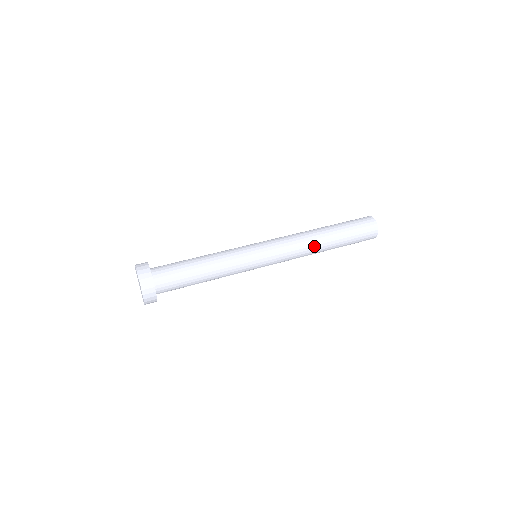
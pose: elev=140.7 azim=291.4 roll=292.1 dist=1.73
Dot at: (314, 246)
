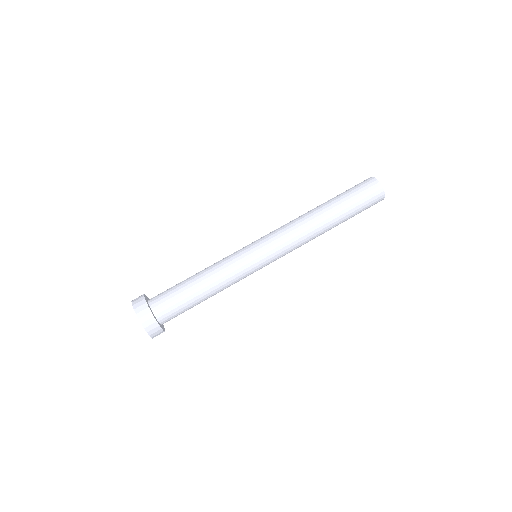
Dot at: (317, 232)
